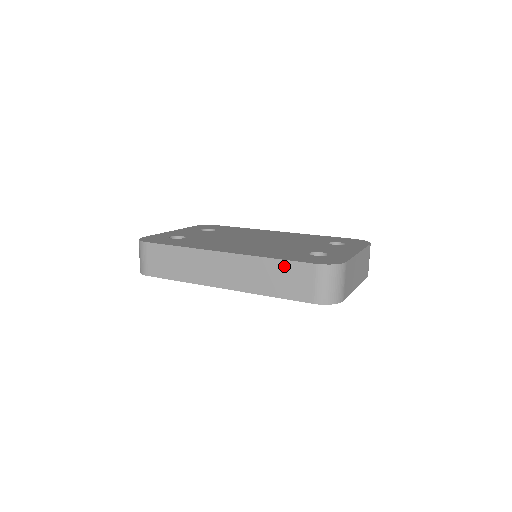
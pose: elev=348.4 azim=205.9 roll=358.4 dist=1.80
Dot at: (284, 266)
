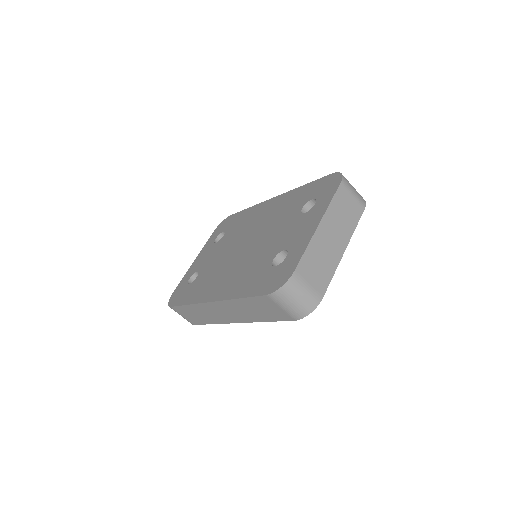
Dot at: (251, 302)
